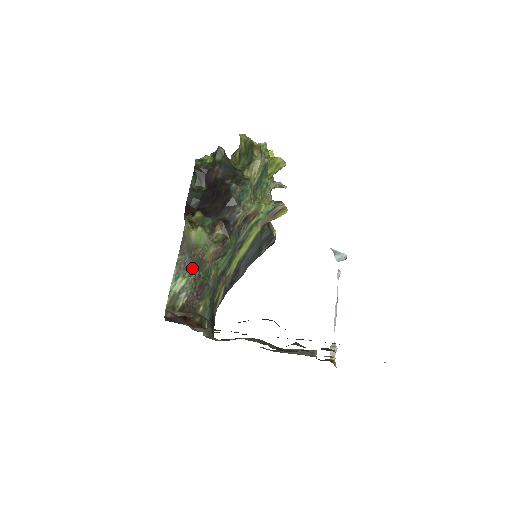
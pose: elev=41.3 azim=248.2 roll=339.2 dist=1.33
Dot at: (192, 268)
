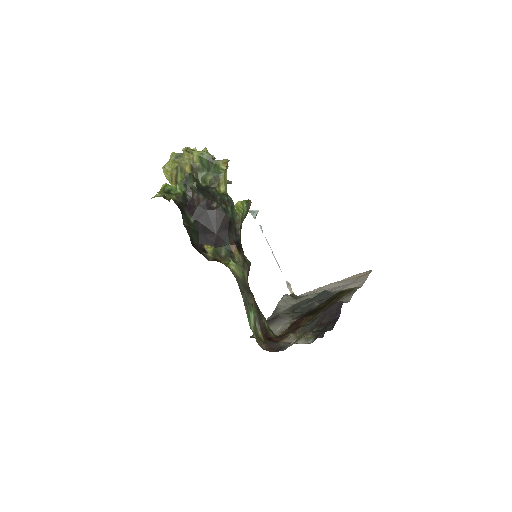
Dot at: (250, 299)
